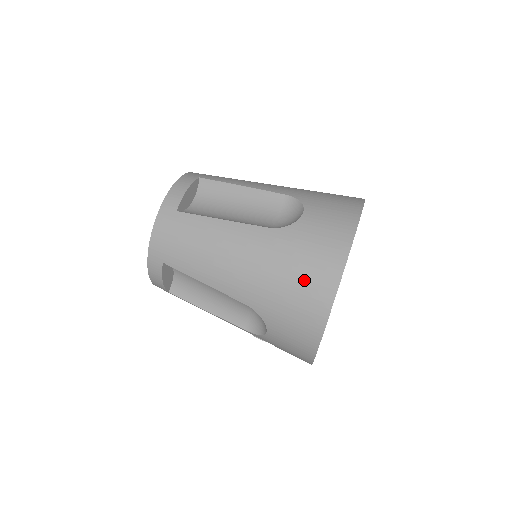
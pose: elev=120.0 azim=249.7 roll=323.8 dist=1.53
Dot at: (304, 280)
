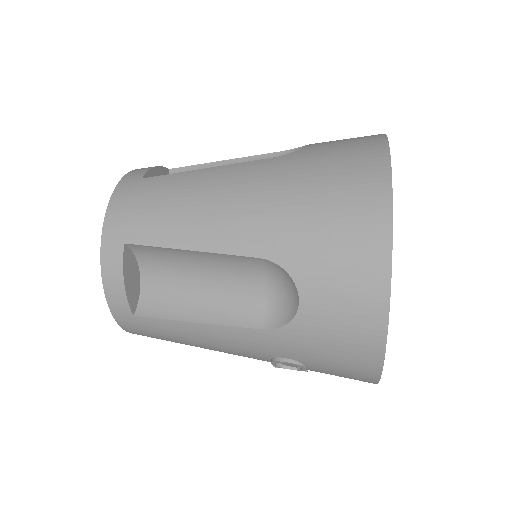
Dot at: (339, 186)
